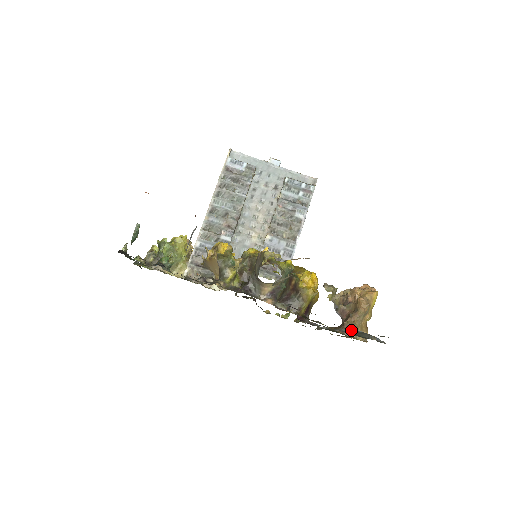
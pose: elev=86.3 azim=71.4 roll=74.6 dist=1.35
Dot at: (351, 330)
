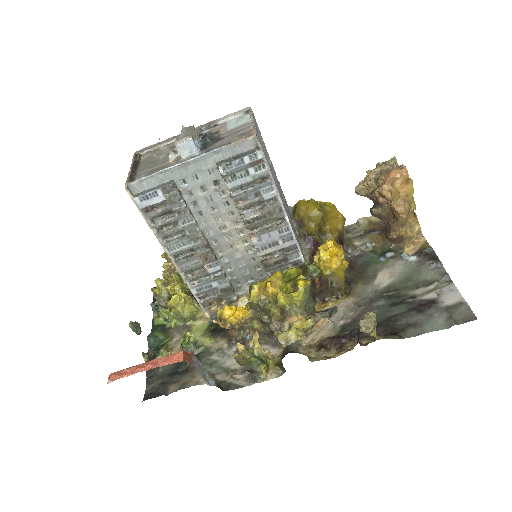
Dot at: (403, 268)
